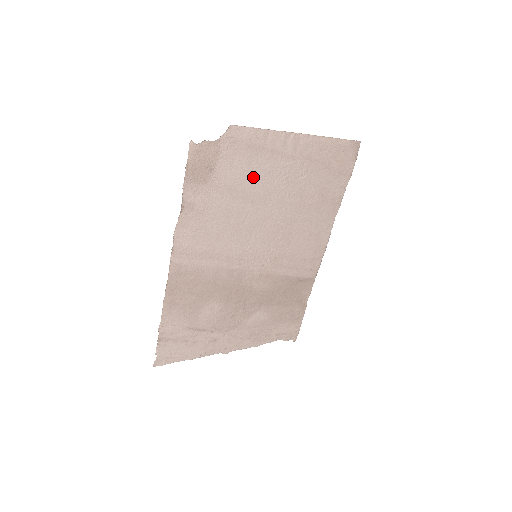
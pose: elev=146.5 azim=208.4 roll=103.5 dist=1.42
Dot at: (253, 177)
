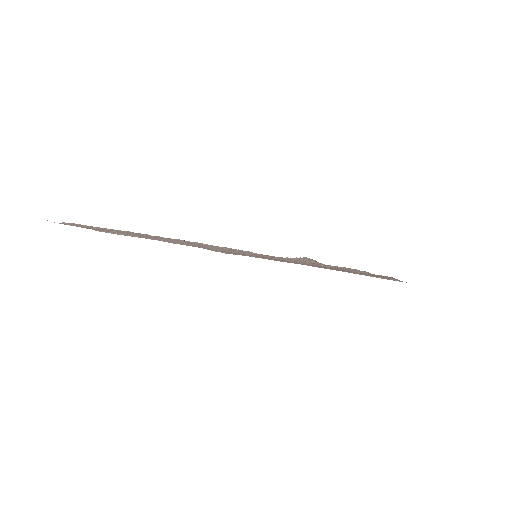
Dot at: occluded
